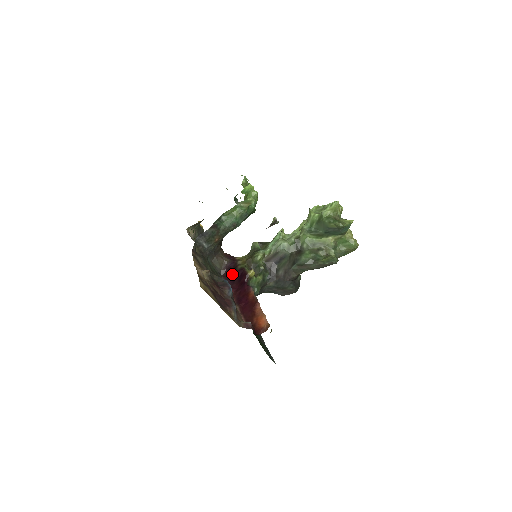
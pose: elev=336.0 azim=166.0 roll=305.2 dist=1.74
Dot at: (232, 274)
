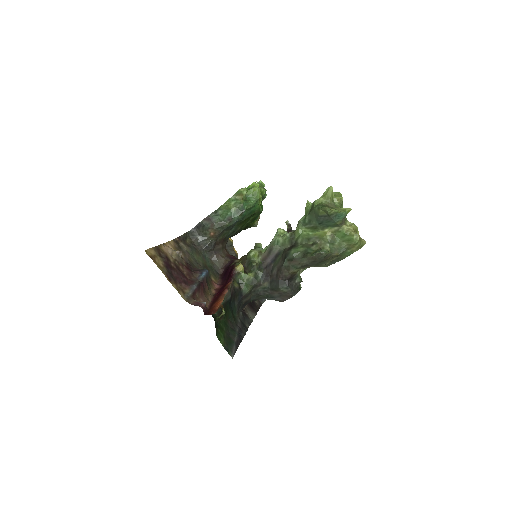
Dot at: (226, 271)
